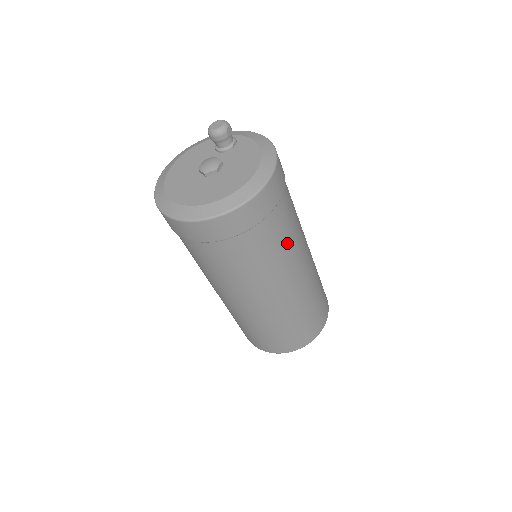
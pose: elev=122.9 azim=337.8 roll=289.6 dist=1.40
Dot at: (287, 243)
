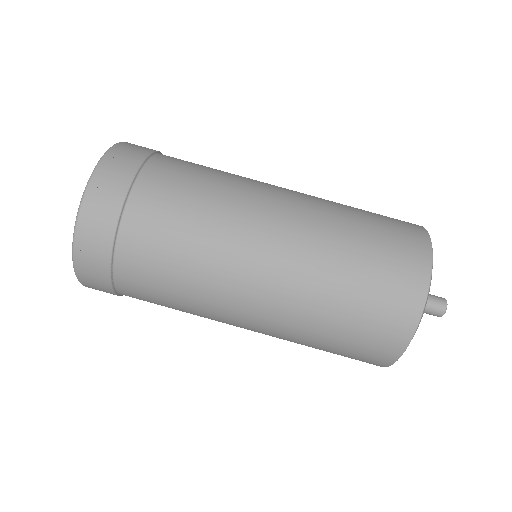
Dot at: (214, 172)
